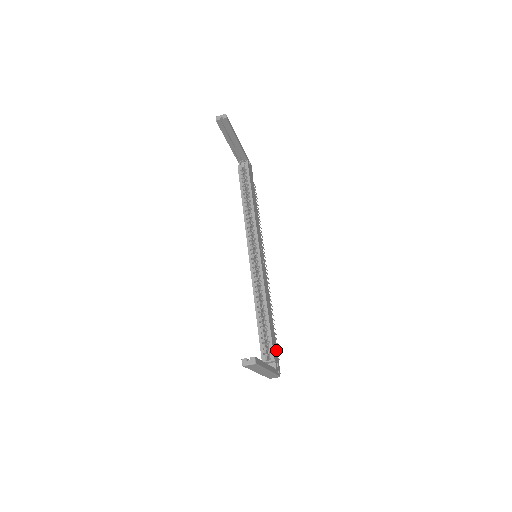
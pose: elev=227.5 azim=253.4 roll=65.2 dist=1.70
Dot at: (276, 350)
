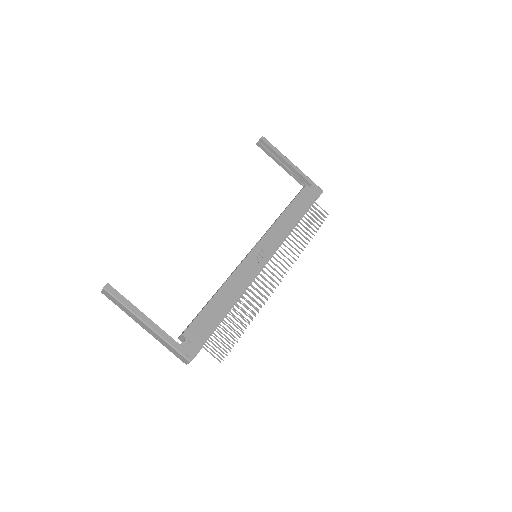
Dot at: (205, 335)
